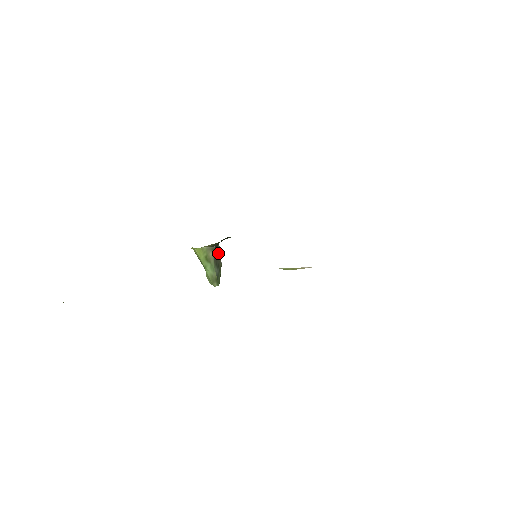
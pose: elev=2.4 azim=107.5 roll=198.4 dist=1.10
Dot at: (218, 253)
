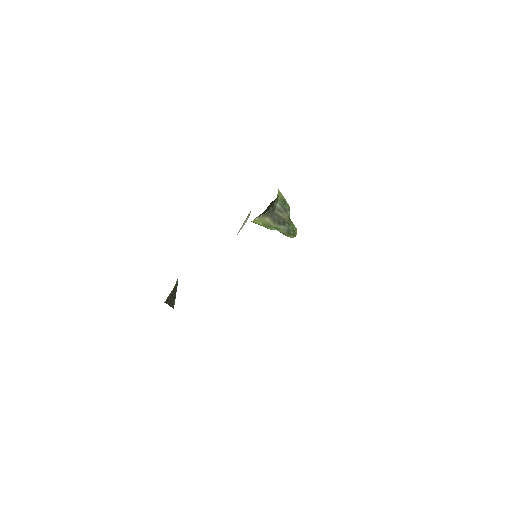
Dot at: (279, 210)
